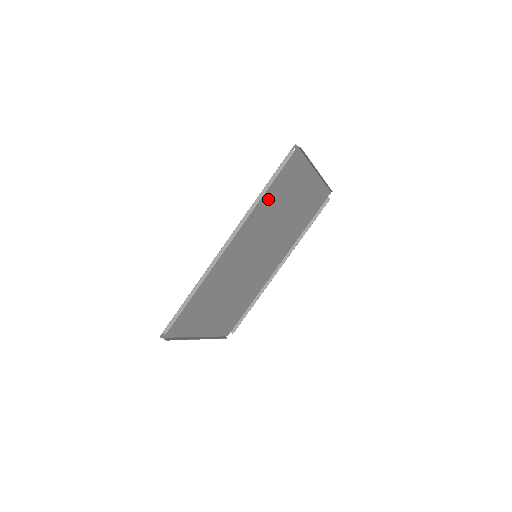
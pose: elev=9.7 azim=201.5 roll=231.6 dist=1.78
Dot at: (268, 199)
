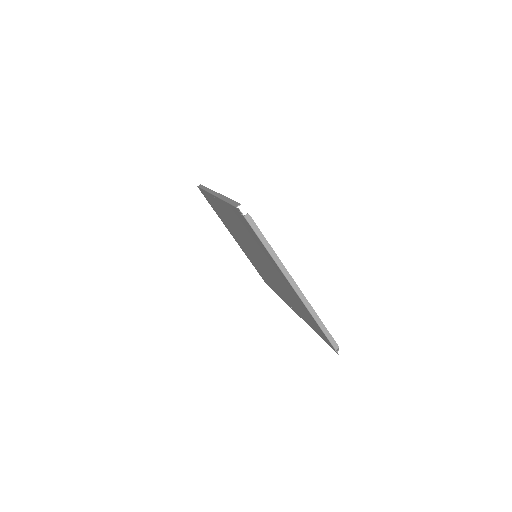
Dot at: occluded
